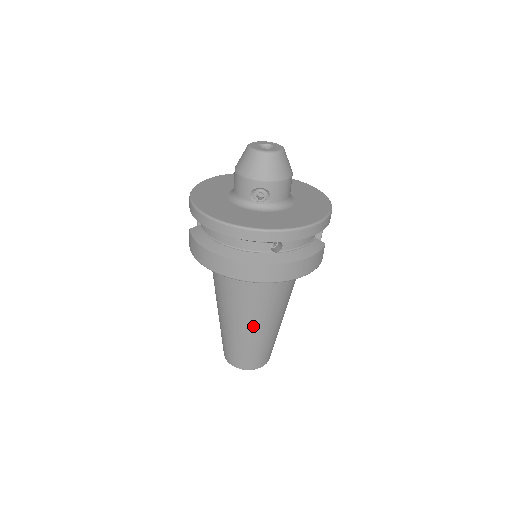
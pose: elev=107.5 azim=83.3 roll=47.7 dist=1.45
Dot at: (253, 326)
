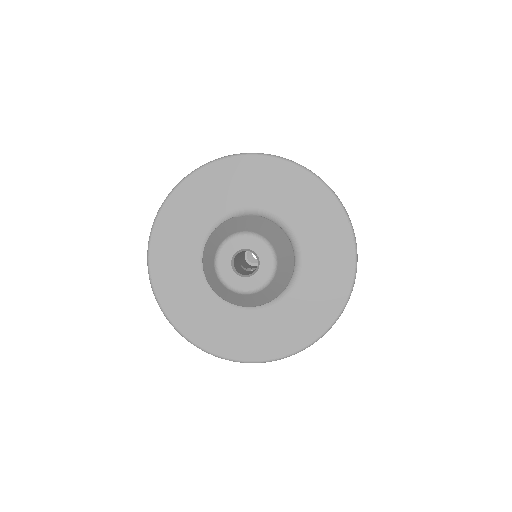
Dot at: occluded
